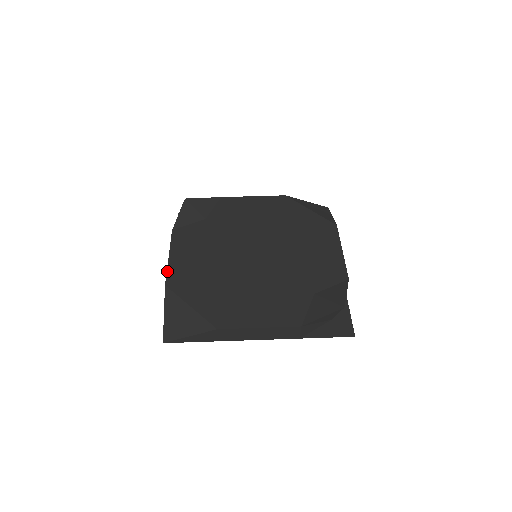
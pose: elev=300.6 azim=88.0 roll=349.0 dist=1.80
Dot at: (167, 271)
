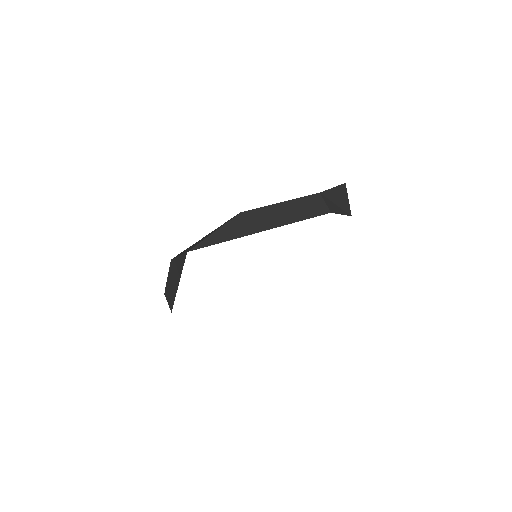
Dot at: (169, 268)
